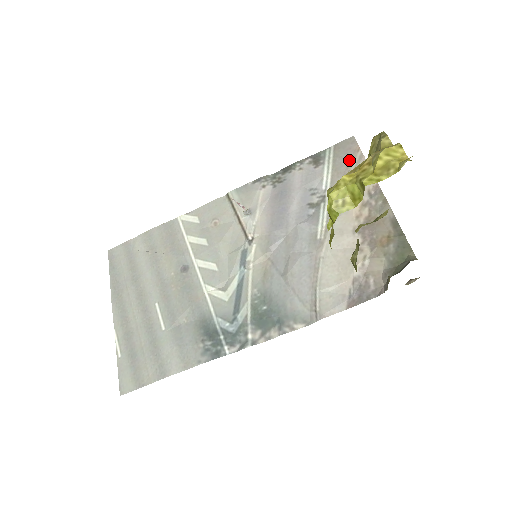
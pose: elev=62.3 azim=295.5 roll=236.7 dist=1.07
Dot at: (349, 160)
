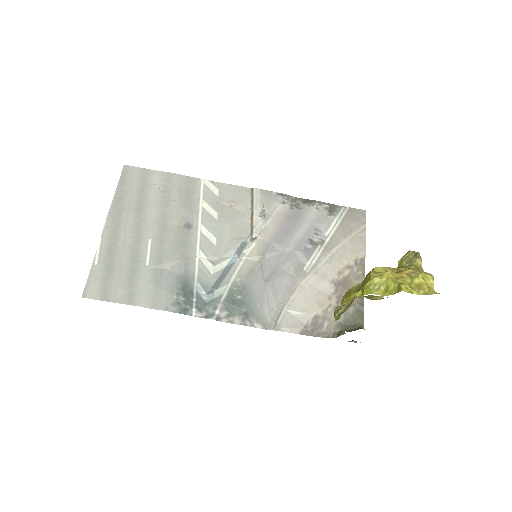
Dot at: (354, 226)
